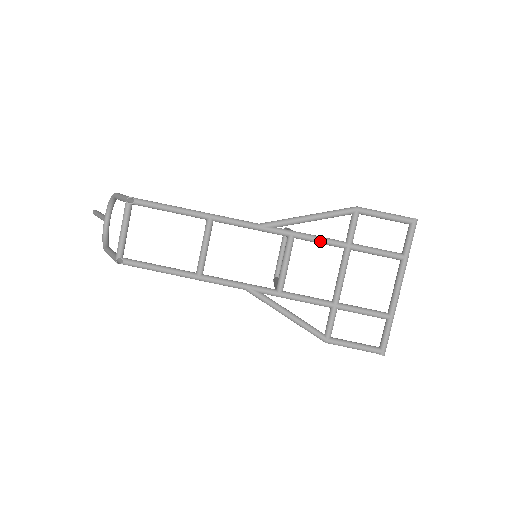
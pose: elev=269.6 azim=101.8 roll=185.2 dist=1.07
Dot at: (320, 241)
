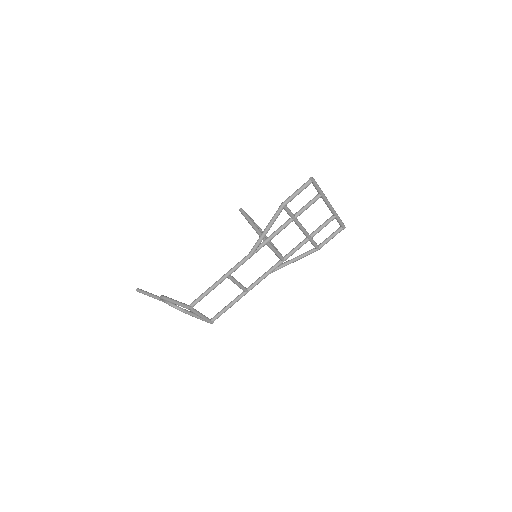
Dot at: occluded
